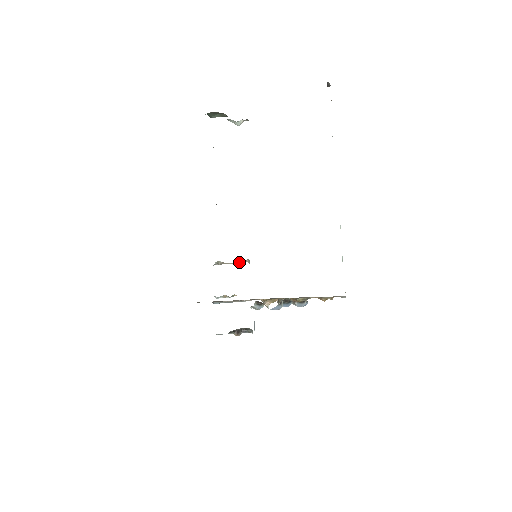
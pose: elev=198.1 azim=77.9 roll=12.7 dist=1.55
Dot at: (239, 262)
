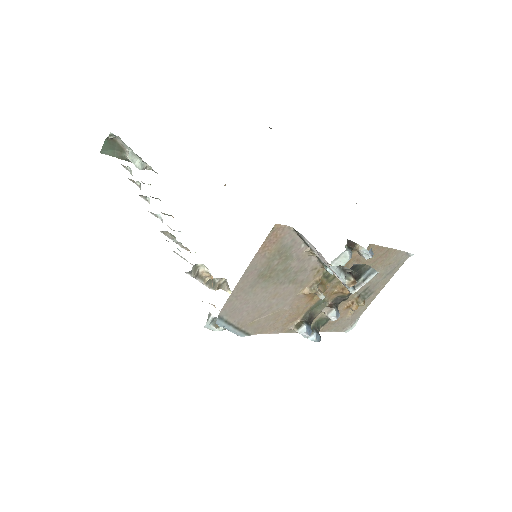
Dot at: (213, 284)
